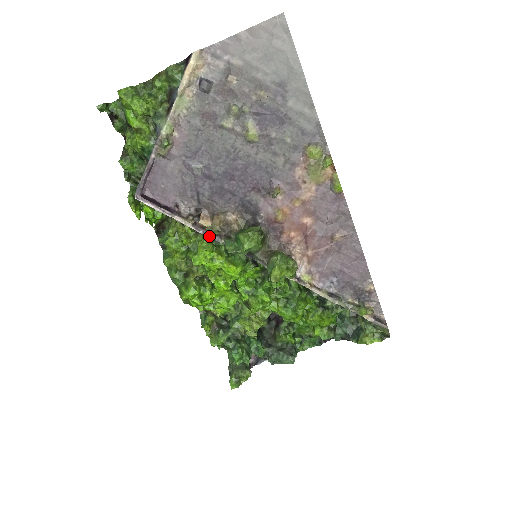
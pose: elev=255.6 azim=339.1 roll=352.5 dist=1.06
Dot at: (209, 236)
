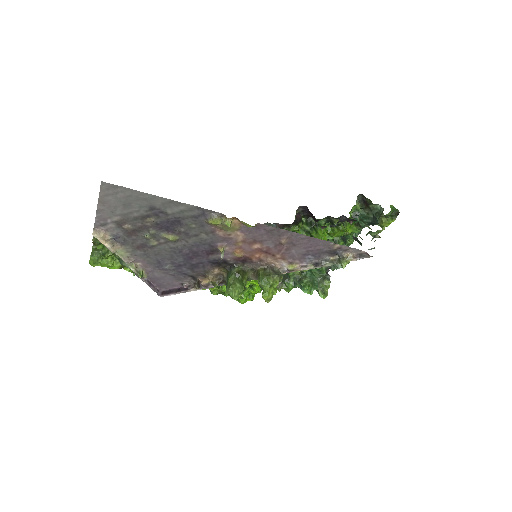
Dot at: (216, 286)
